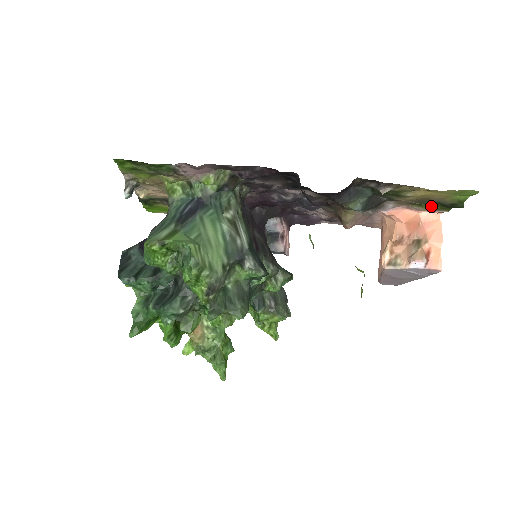
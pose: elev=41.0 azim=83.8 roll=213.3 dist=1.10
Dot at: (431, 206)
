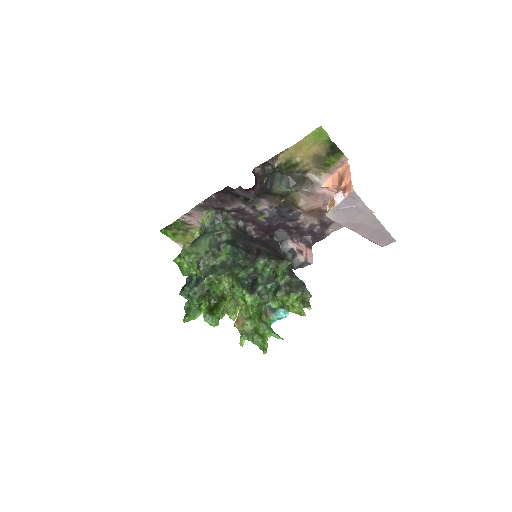
Dot at: (331, 160)
